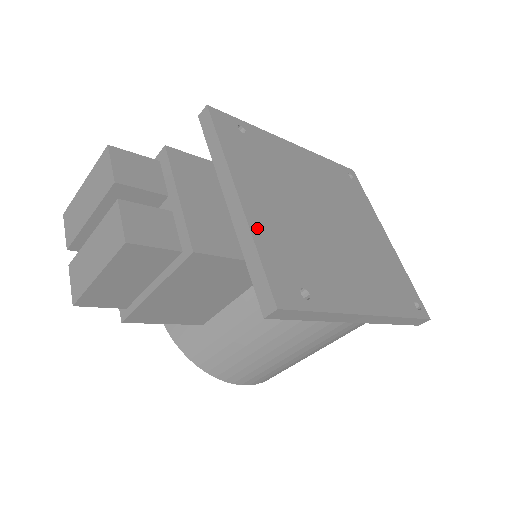
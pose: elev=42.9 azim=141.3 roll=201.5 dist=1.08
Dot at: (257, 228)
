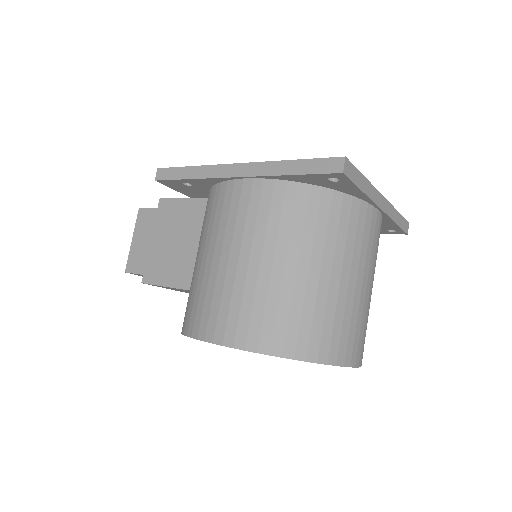
Dot at: occluded
